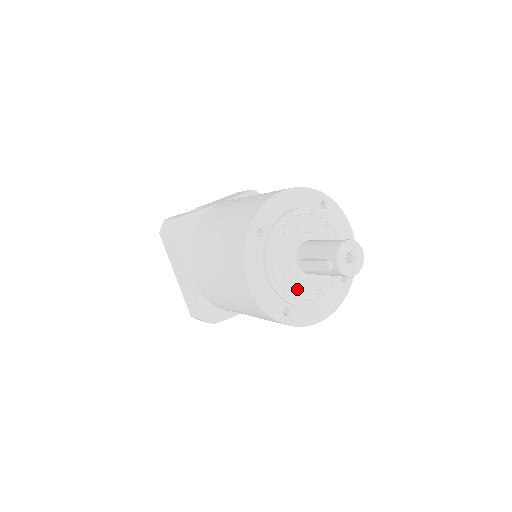
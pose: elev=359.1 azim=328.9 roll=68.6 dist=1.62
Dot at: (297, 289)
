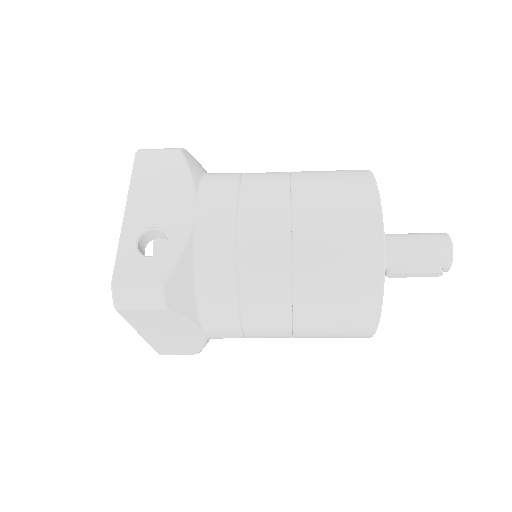
Dot at: occluded
